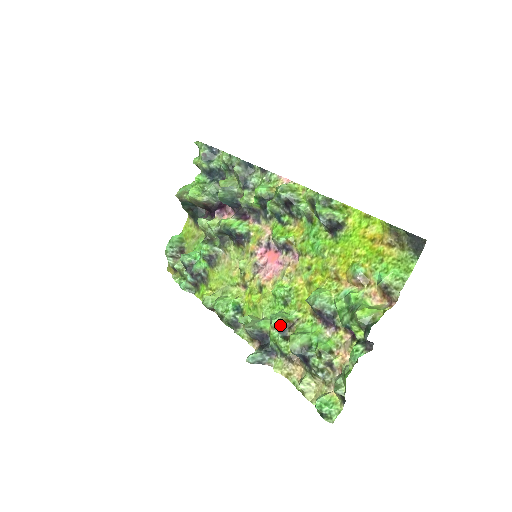
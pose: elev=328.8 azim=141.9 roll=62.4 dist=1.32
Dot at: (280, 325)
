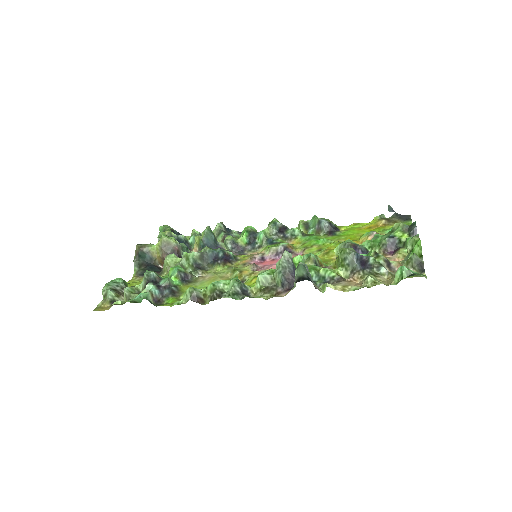
Dot at: (316, 262)
